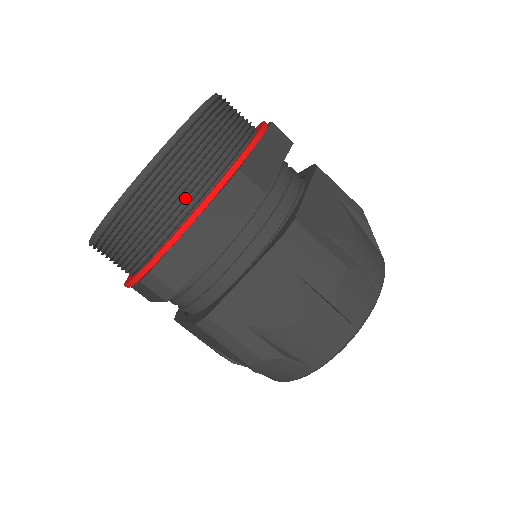
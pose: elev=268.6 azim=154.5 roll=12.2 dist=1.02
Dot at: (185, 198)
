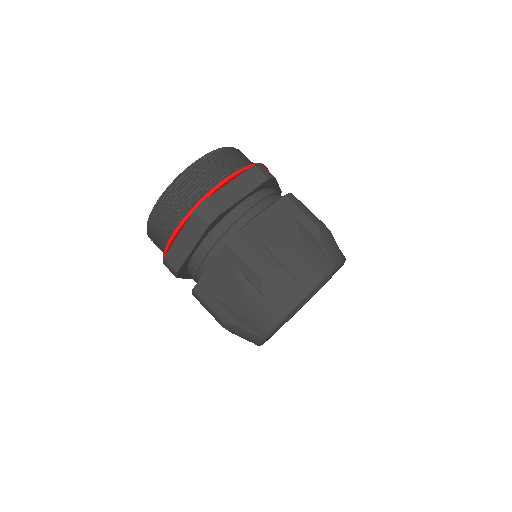
Dot at: occluded
